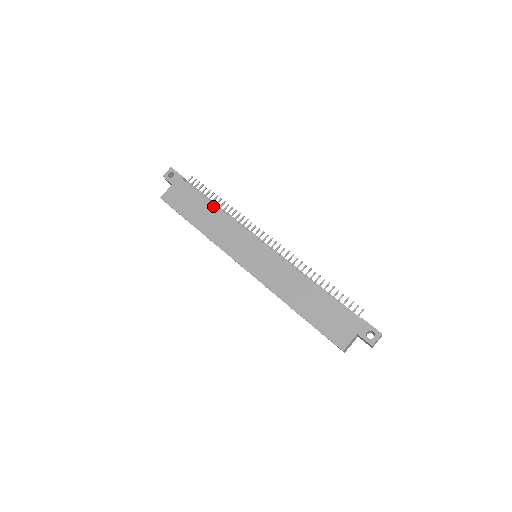
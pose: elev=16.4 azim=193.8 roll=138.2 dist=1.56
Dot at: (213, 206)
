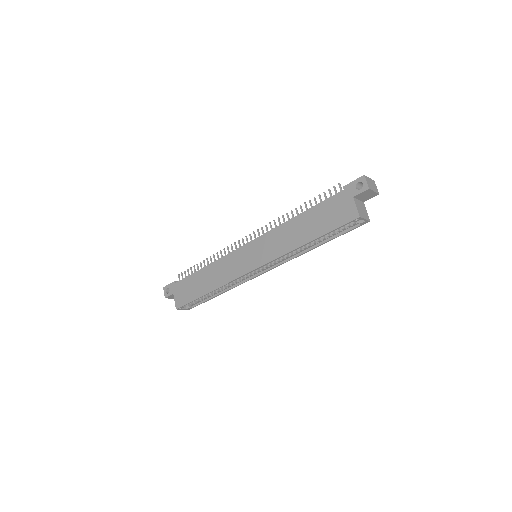
Dot at: (203, 269)
